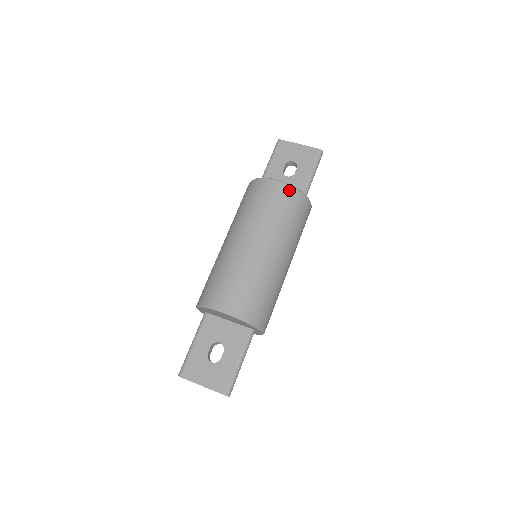
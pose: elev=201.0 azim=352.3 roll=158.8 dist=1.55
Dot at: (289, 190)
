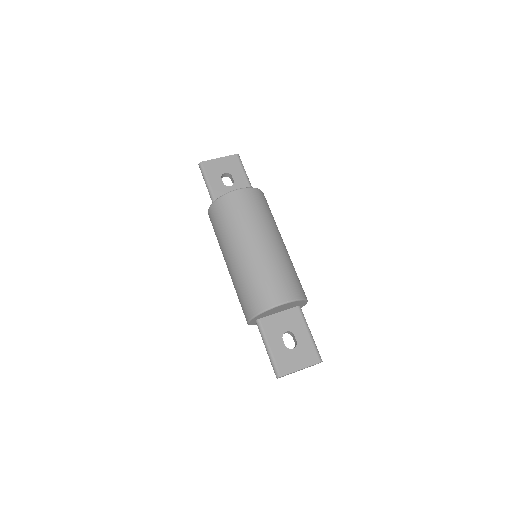
Dot at: (252, 191)
